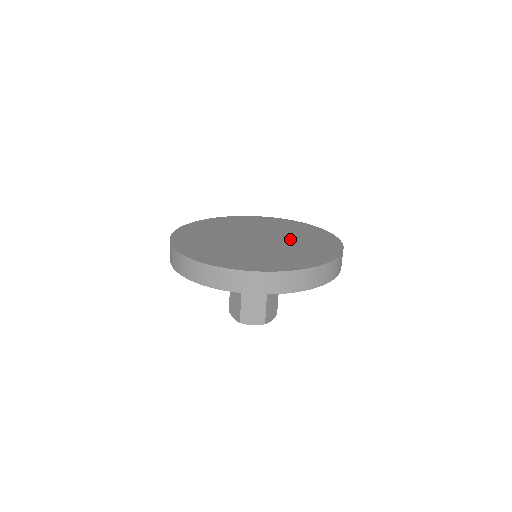
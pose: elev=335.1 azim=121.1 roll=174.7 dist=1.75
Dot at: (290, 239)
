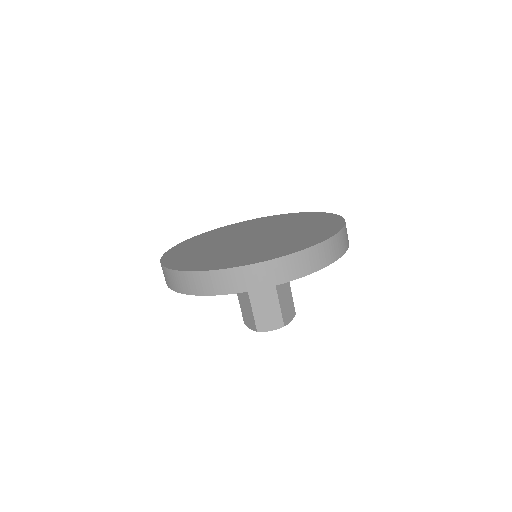
Dot at: (274, 239)
